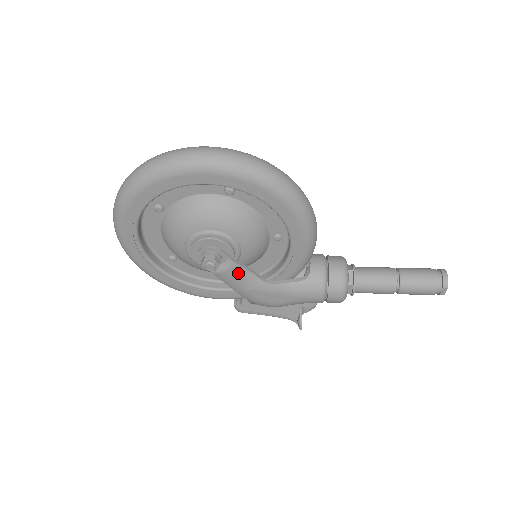
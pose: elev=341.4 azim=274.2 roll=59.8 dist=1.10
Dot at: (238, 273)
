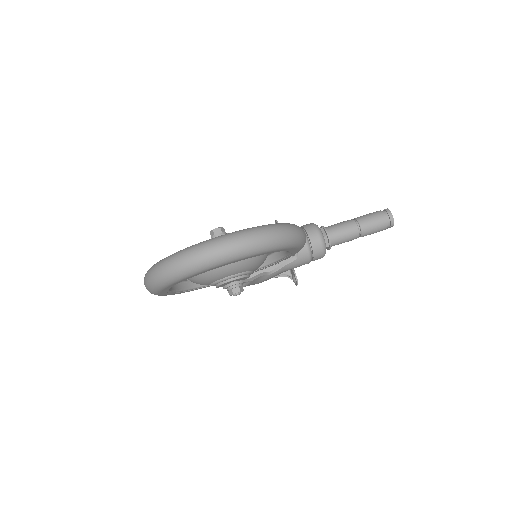
Dot at: (253, 282)
